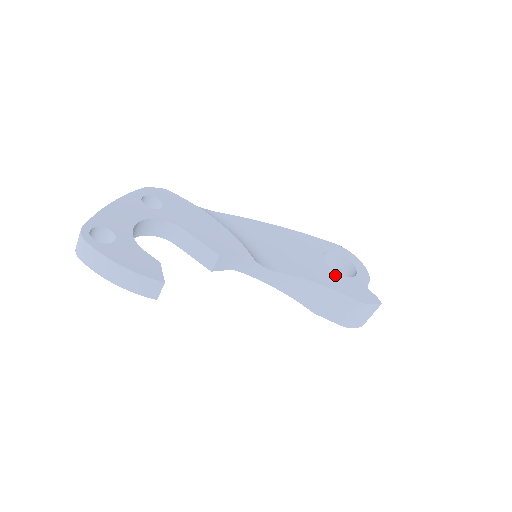
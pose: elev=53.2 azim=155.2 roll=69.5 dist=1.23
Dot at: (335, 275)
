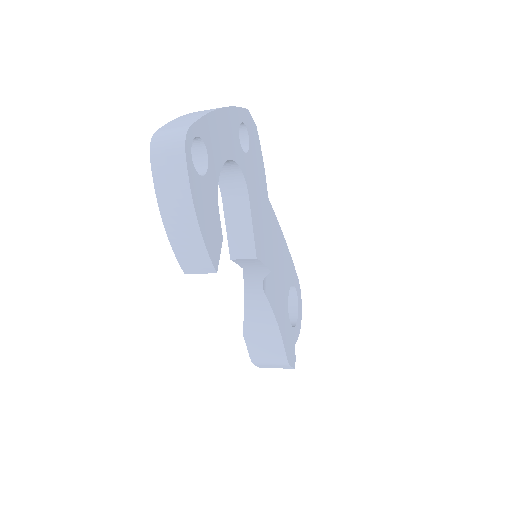
Dot at: (287, 319)
